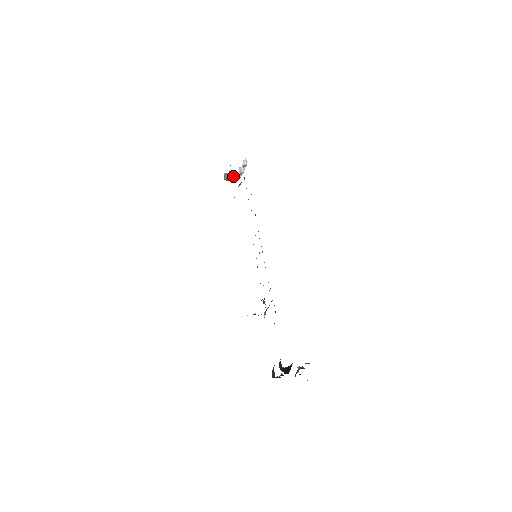
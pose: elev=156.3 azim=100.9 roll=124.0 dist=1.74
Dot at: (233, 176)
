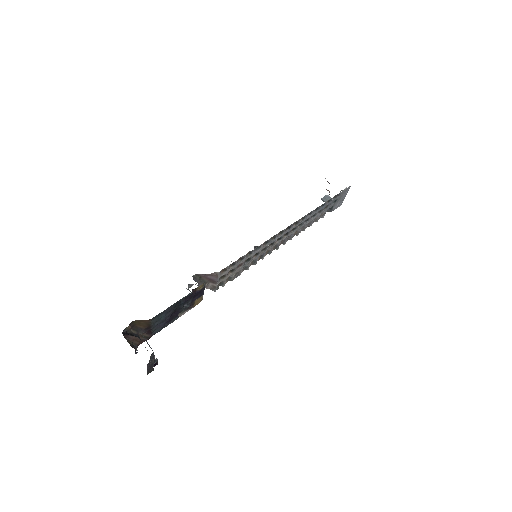
Dot at: occluded
